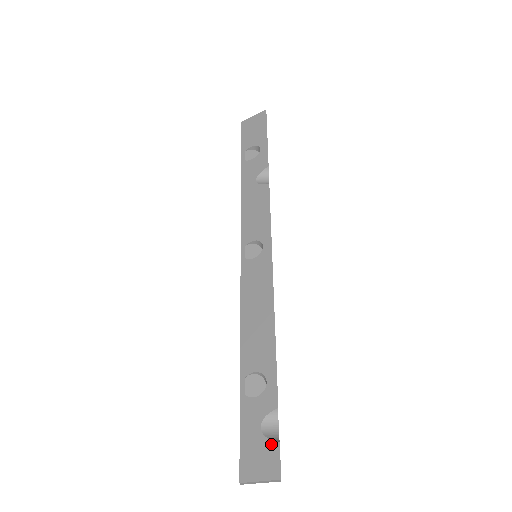
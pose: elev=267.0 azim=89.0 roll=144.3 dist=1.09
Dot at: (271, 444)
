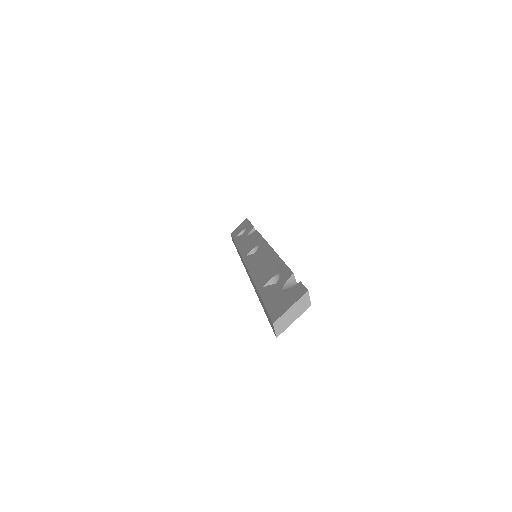
Dot at: (293, 287)
